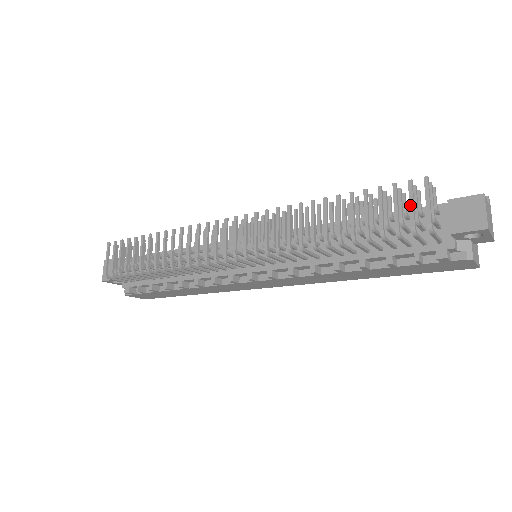
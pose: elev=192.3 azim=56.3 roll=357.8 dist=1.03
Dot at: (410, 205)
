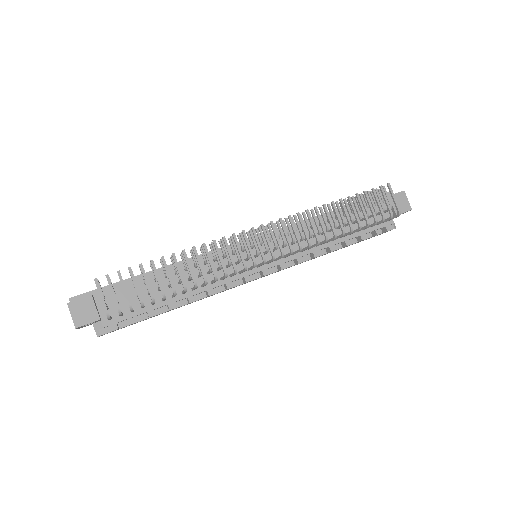
Dot at: (386, 201)
